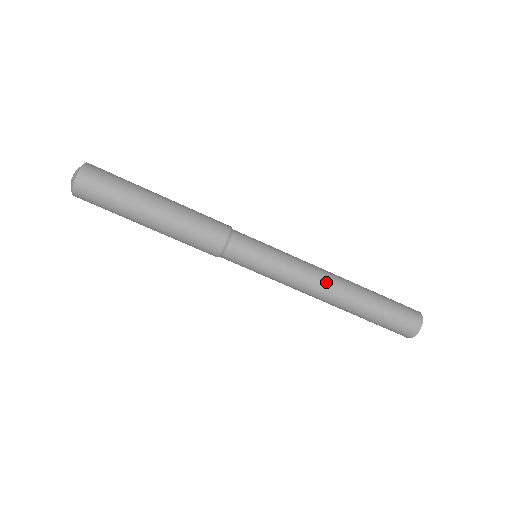
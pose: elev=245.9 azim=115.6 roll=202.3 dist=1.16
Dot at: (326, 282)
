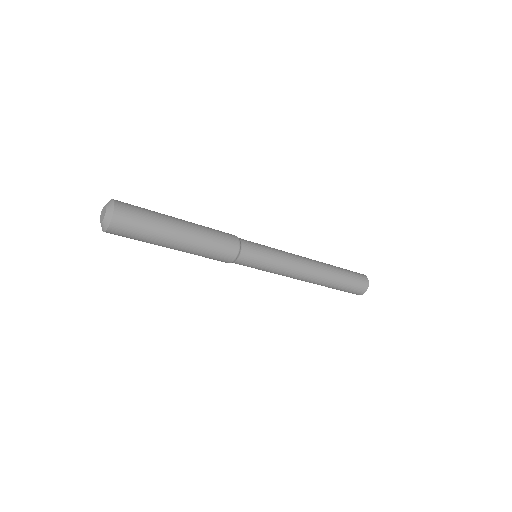
Dot at: (309, 270)
